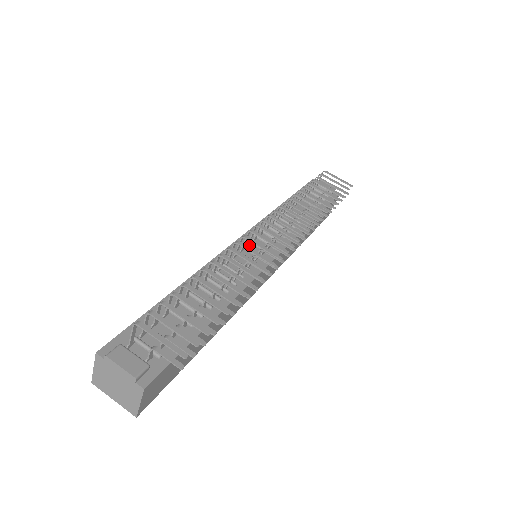
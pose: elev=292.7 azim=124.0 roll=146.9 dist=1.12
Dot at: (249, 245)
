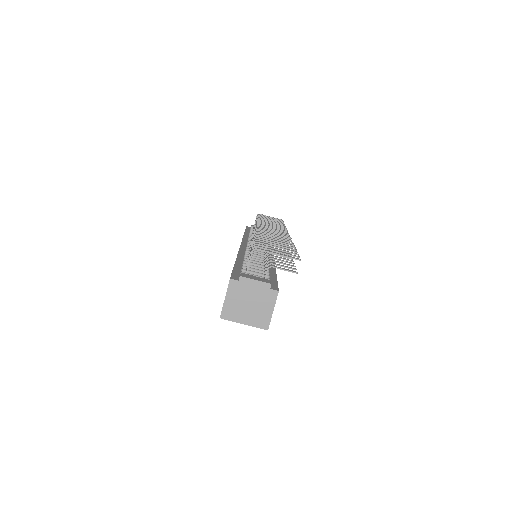
Dot at: occluded
